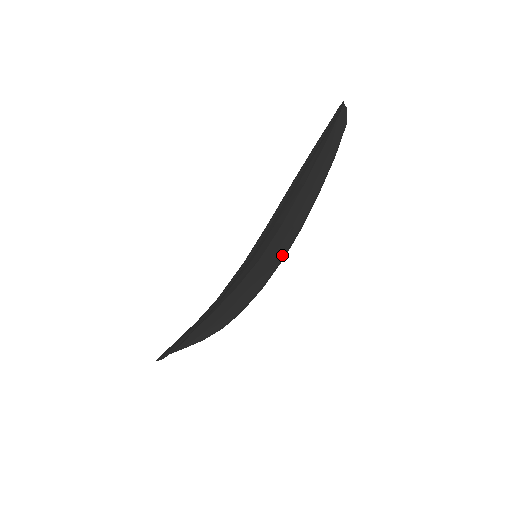
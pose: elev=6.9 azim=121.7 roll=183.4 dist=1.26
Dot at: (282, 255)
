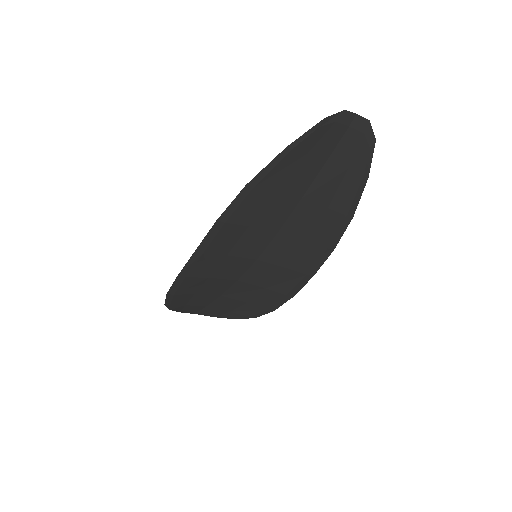
Dot at: (307, 270)
